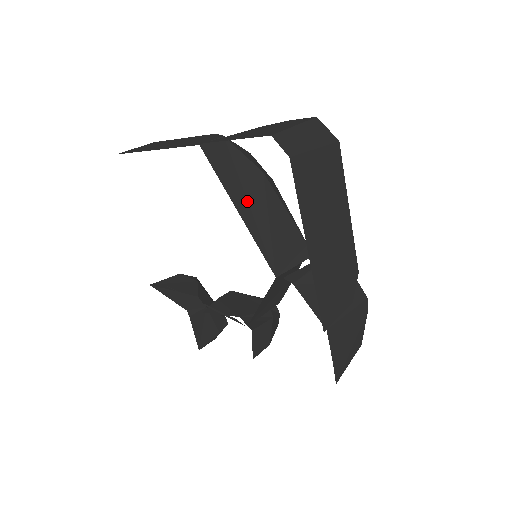
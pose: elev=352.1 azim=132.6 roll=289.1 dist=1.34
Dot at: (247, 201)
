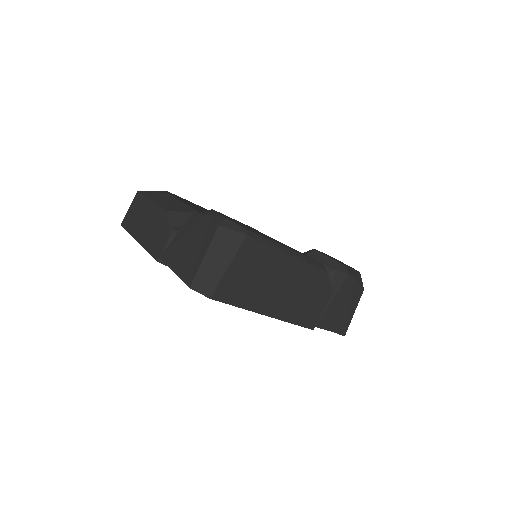
Dot at: occluded
